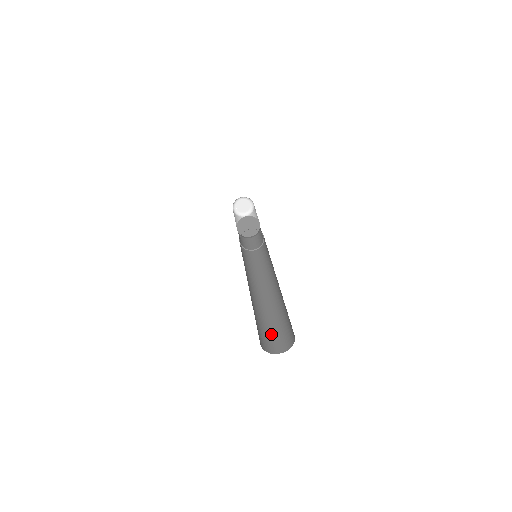
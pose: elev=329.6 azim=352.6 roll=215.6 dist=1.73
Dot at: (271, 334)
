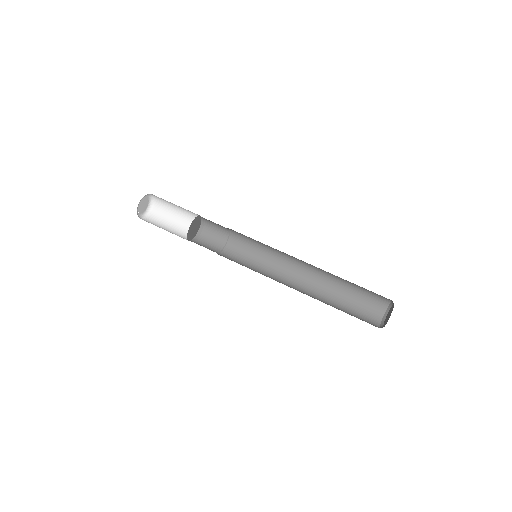
Dot at: (358, 309)
